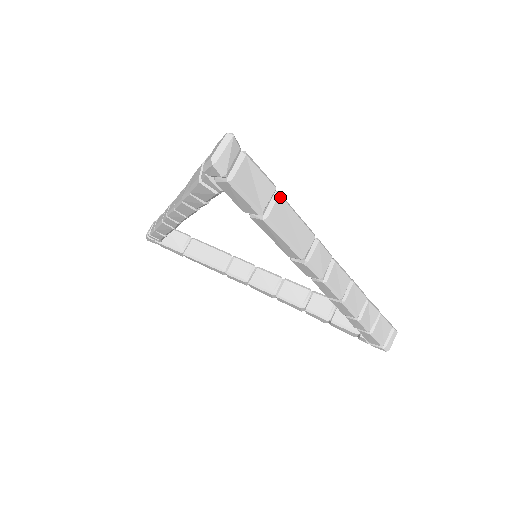
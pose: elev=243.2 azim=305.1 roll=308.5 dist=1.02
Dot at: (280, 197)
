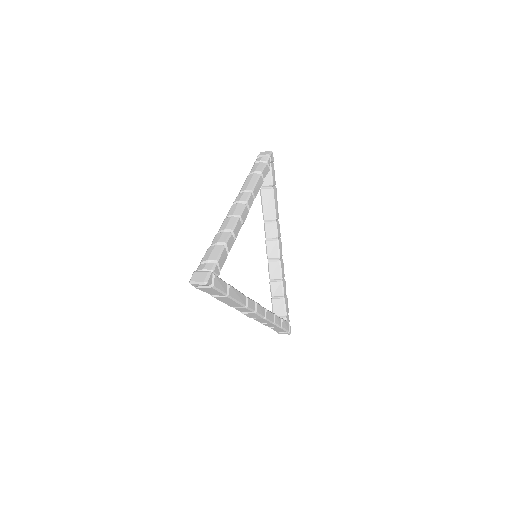
Dot at: (227, 297)
